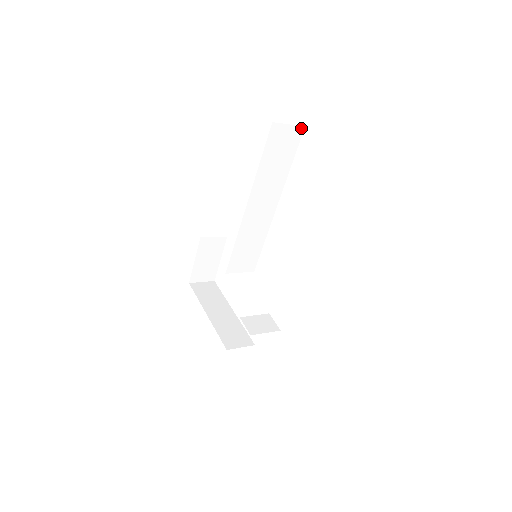
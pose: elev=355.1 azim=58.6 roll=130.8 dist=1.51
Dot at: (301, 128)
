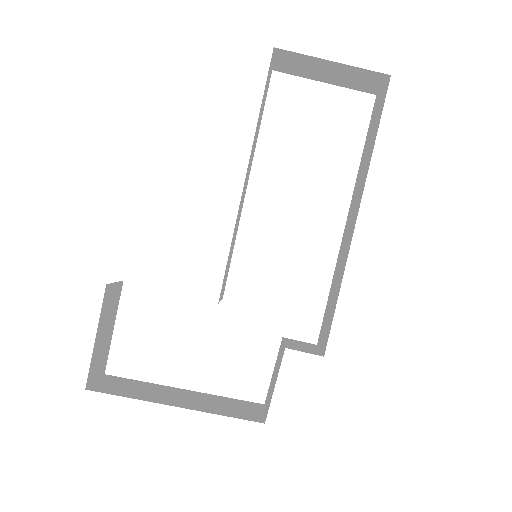
Dot at: (271, 71)
